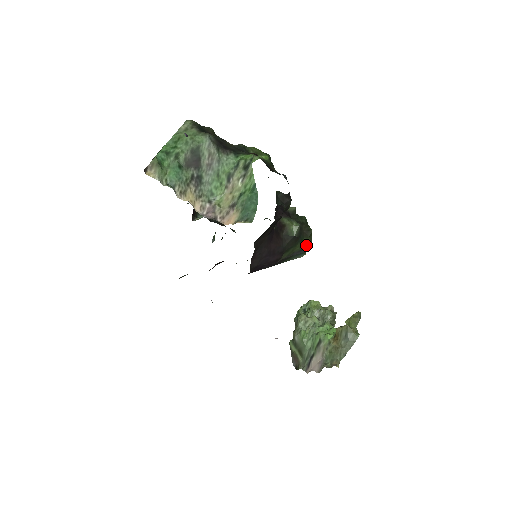
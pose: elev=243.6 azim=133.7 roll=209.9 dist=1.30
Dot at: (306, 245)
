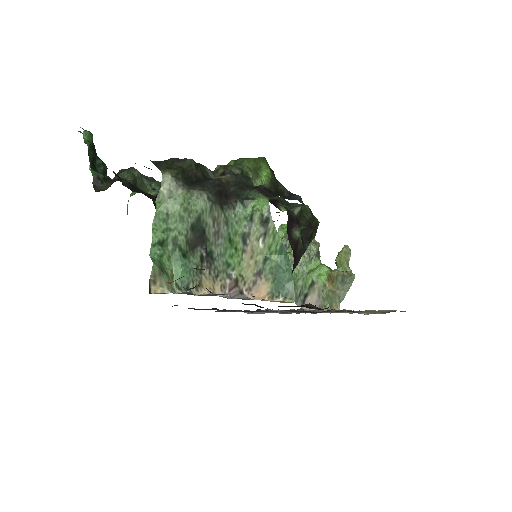
Dot at: occluded
